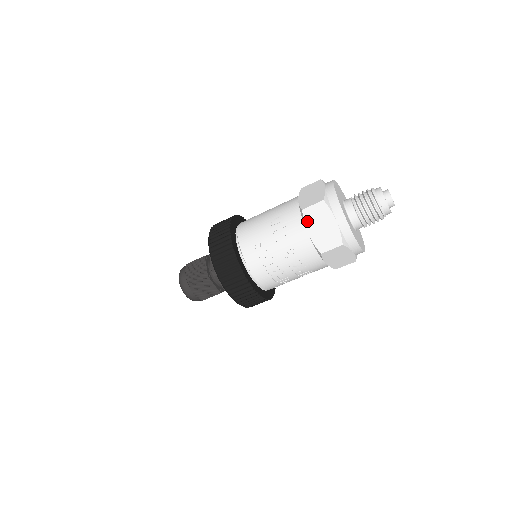
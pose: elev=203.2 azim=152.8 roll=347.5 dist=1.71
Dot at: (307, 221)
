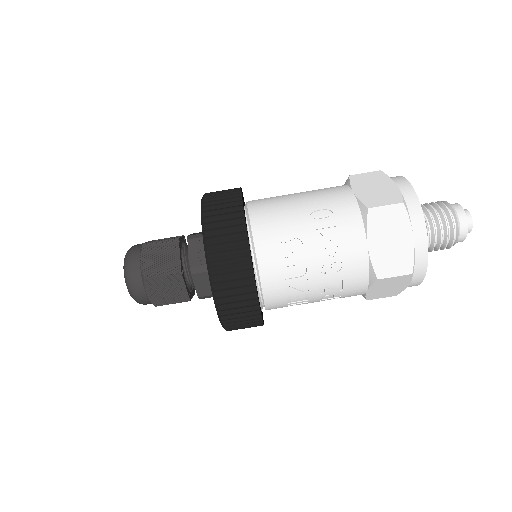
Dot at: (371, 227)
